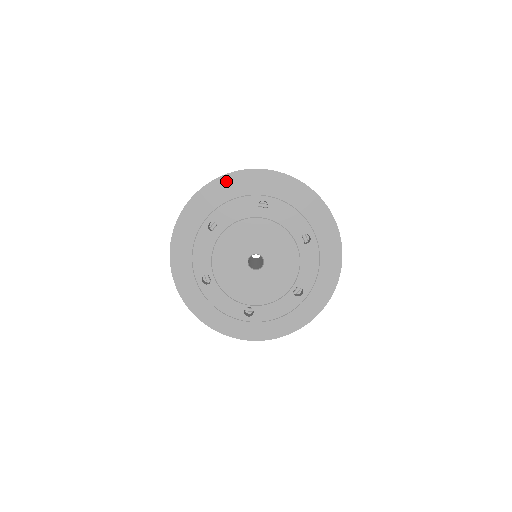
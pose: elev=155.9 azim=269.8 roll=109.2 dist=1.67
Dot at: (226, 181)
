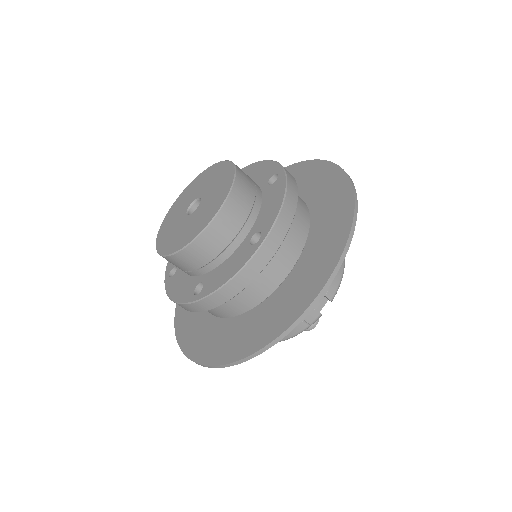
Dot at: occluded
